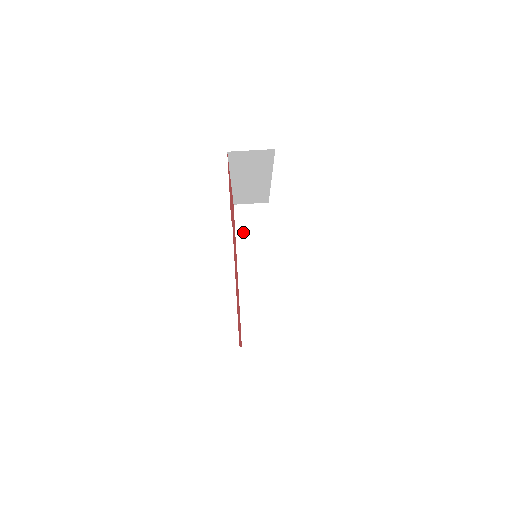
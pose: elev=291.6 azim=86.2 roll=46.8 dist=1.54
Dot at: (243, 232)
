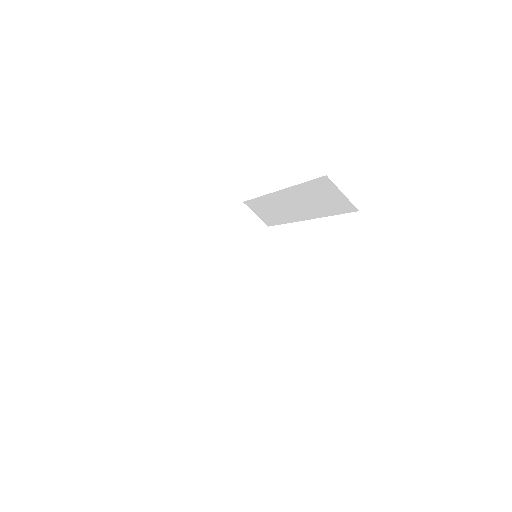
Dot at: (311, 190)
